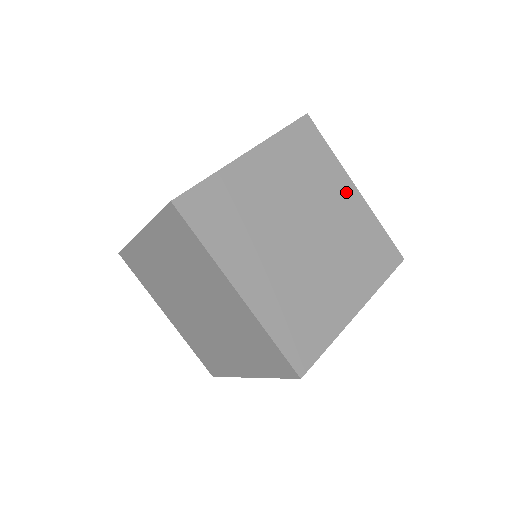
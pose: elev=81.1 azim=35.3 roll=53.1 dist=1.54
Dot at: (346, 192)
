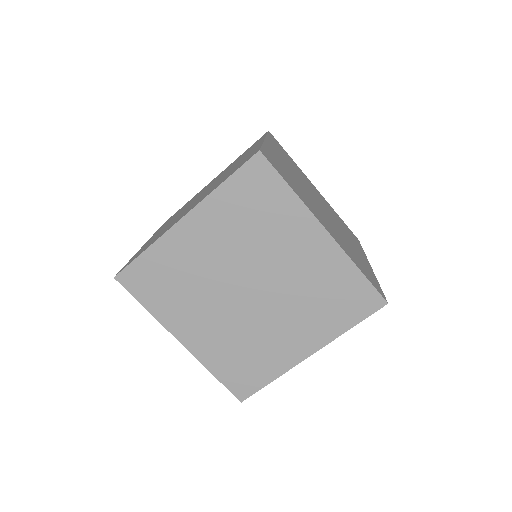
Dot at: (310, 238)
